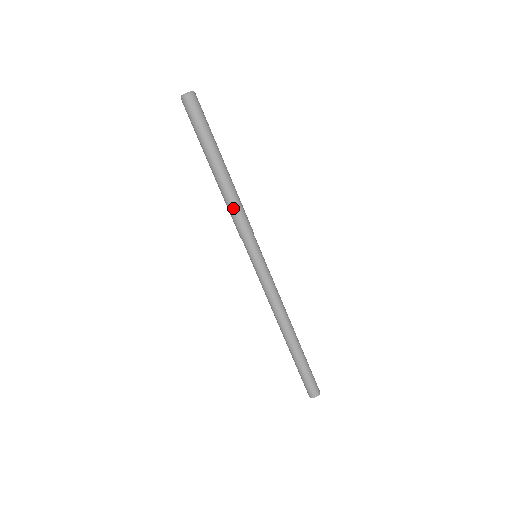
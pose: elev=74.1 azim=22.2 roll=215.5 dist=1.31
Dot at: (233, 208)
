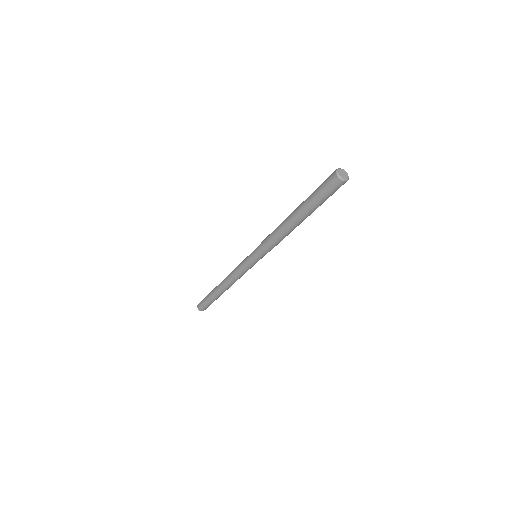
Dot at: occluded
